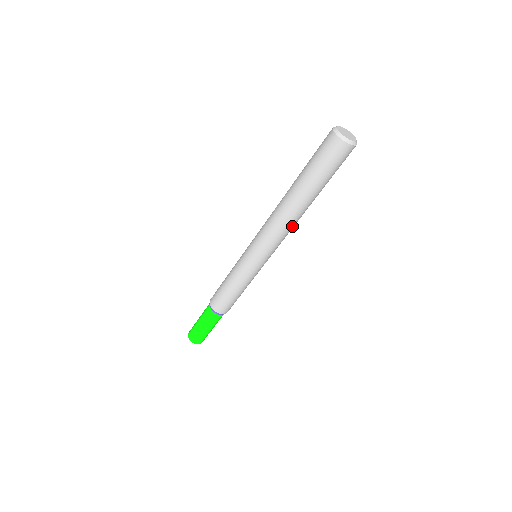
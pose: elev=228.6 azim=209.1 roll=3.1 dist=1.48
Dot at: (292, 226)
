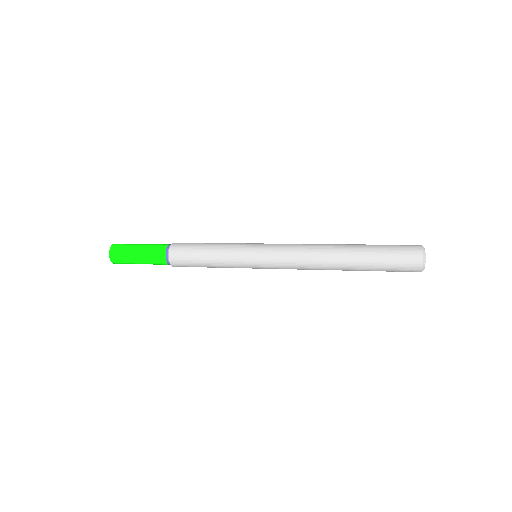
Dot at: occluded
